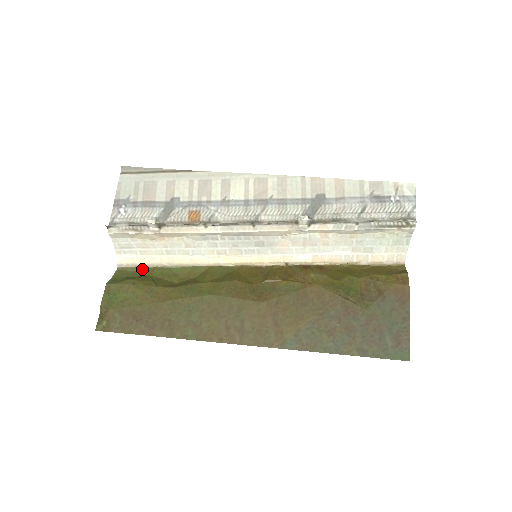
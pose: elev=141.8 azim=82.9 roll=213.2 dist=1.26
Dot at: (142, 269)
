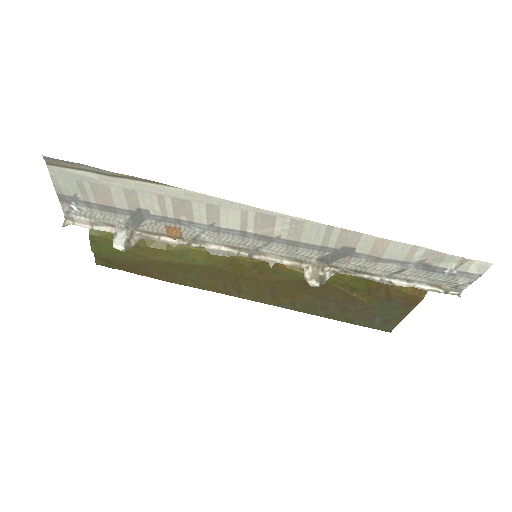
Dot at: occluded
